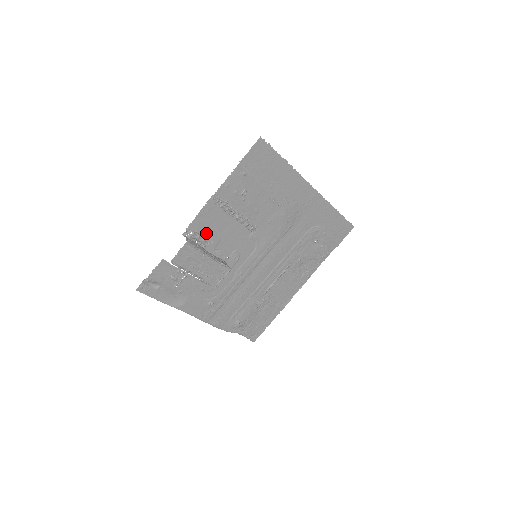
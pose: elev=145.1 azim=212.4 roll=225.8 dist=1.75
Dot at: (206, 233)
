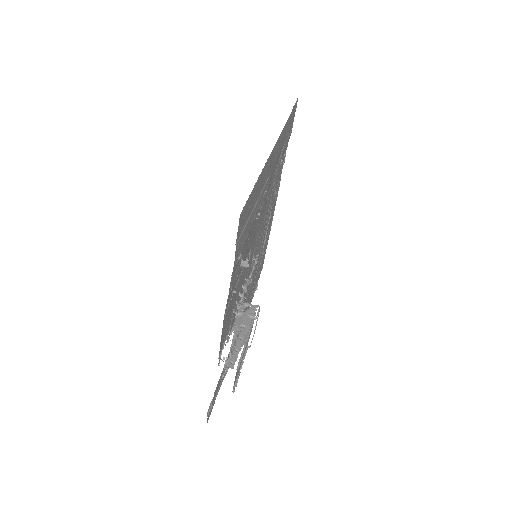
Dot at: (228, 327)
